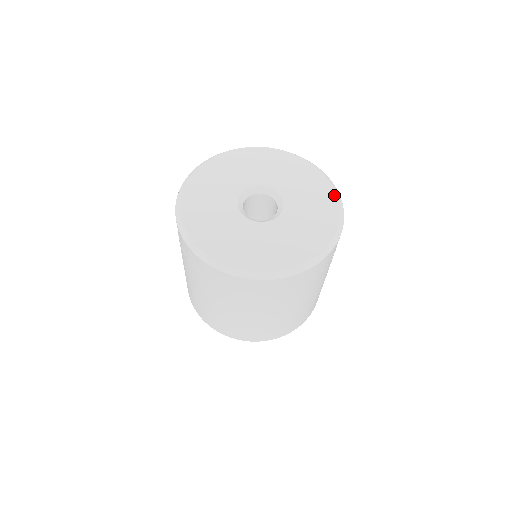
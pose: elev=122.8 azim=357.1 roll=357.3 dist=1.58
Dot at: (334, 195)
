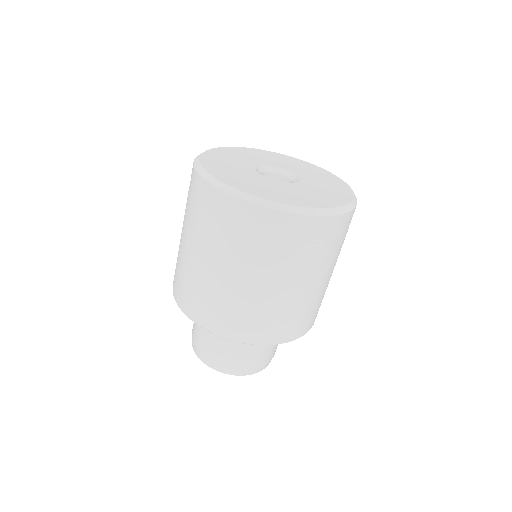
Dot at: (297, 159)
